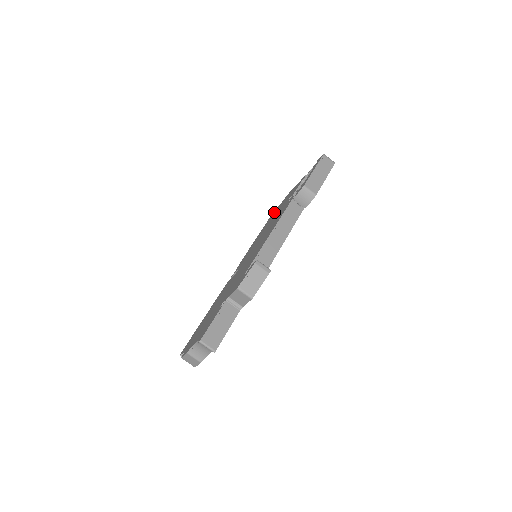
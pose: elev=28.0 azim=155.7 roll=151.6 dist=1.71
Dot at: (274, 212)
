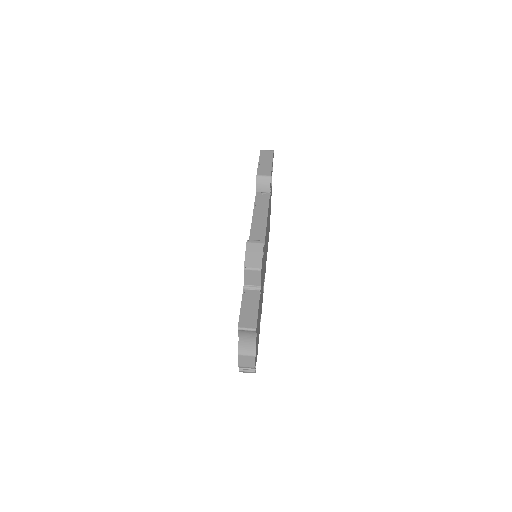
Dot at: occluded
